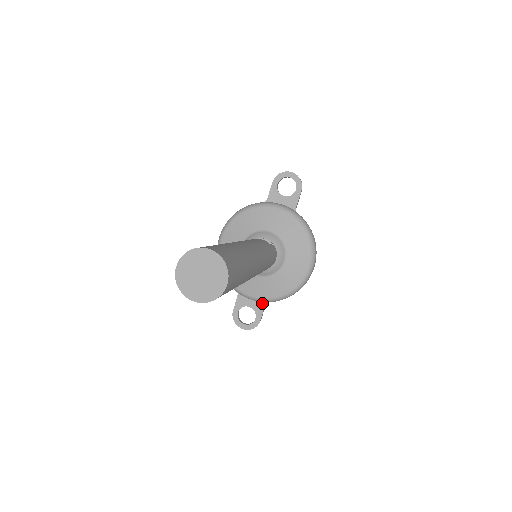
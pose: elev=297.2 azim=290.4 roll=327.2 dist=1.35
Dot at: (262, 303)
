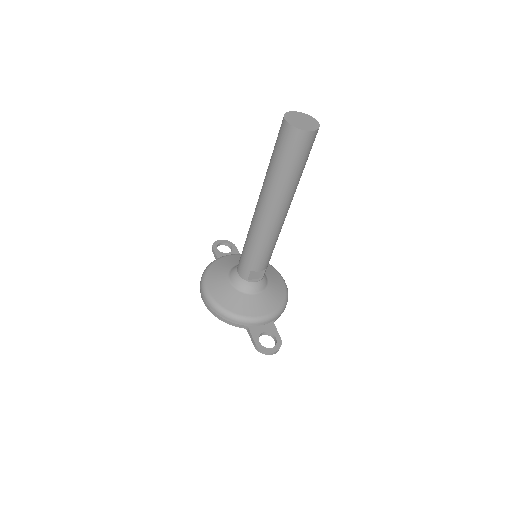
Dot at: (271, 324)
